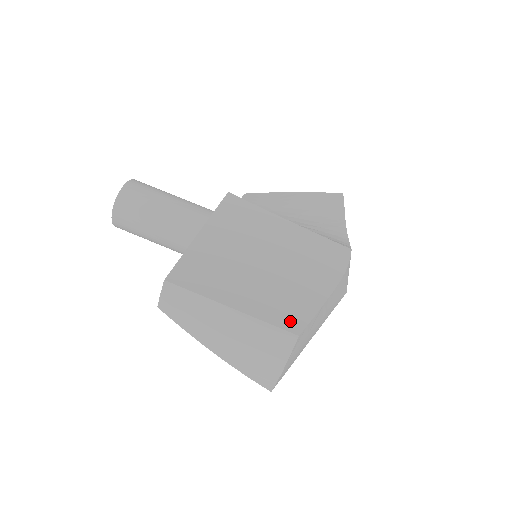
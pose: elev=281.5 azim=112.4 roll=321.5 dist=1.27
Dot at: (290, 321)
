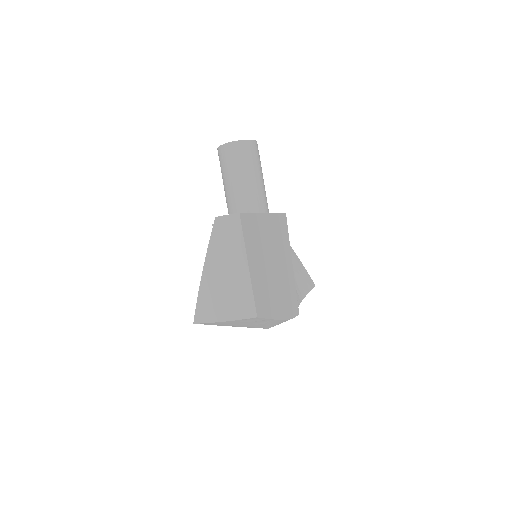
Dot at: (260, 306)
